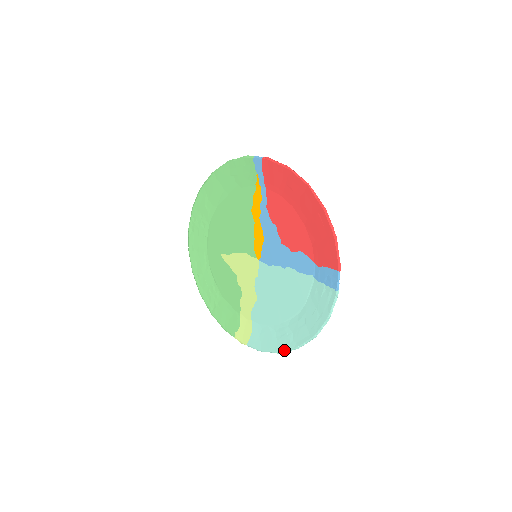
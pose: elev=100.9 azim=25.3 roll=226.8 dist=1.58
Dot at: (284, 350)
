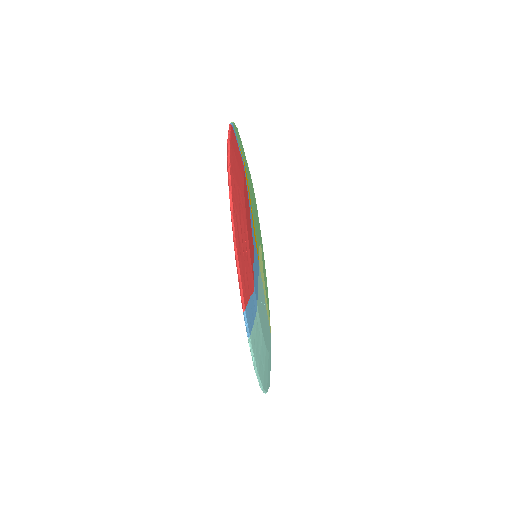
Dot at: occluded
